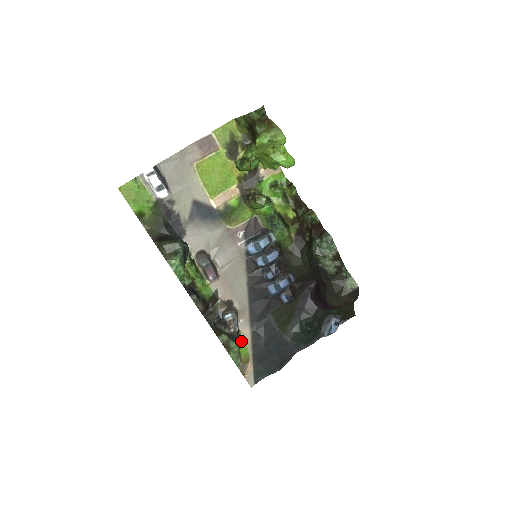
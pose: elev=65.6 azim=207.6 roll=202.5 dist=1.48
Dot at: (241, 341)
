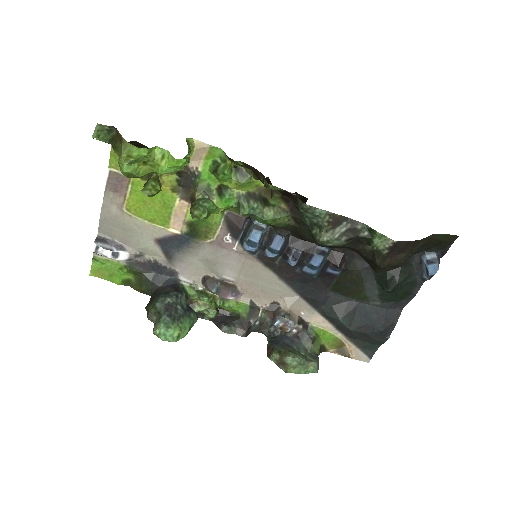
Dot at: (317, 332)
